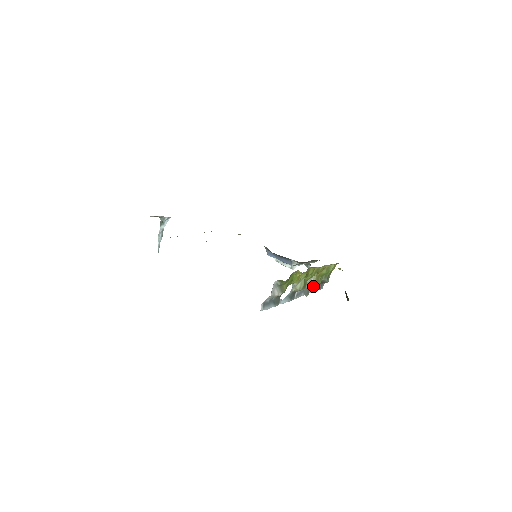
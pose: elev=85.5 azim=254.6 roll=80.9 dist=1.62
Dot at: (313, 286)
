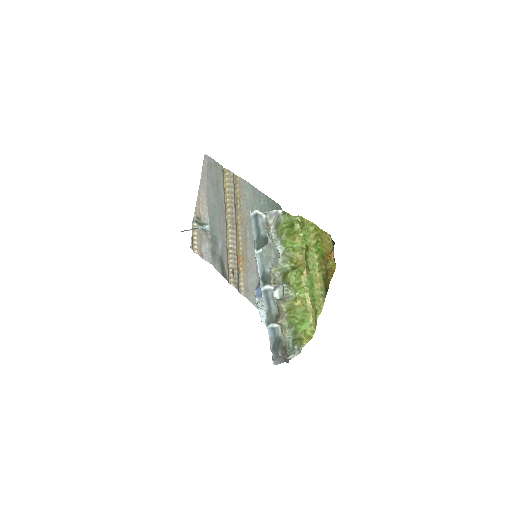
Dot at: (275, 333)
